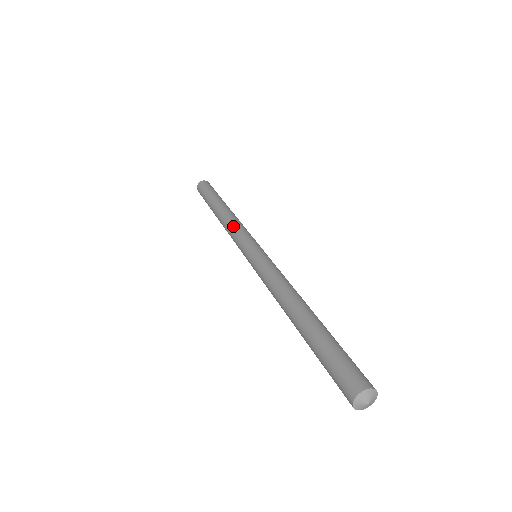
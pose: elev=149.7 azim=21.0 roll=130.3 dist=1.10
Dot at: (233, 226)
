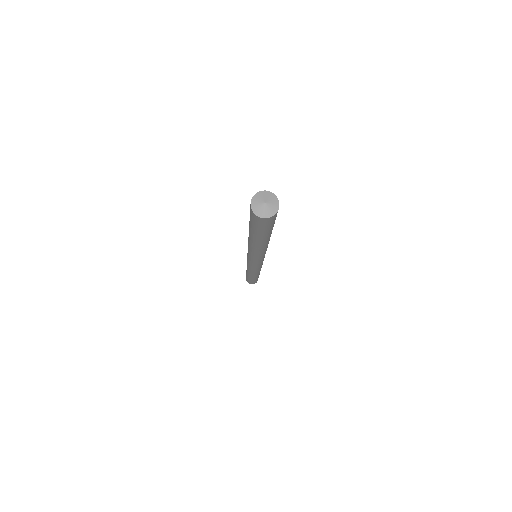
Dot at: occluded
